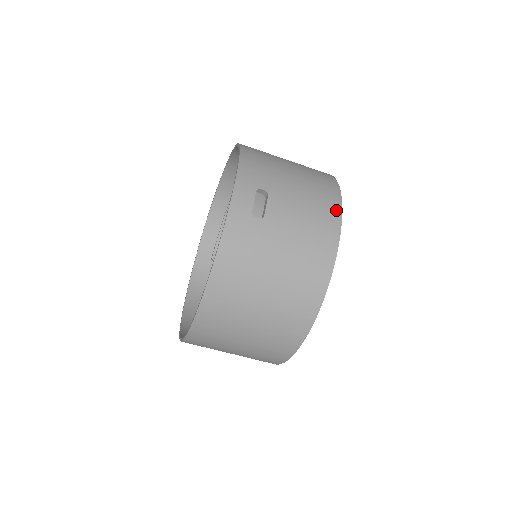
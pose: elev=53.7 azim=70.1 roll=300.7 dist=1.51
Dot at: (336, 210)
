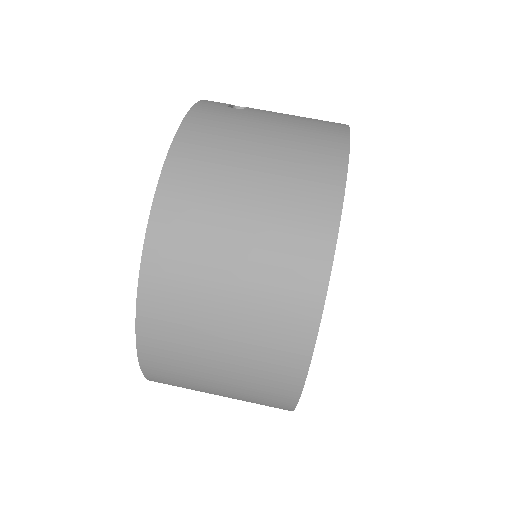
Dot at: occluded
